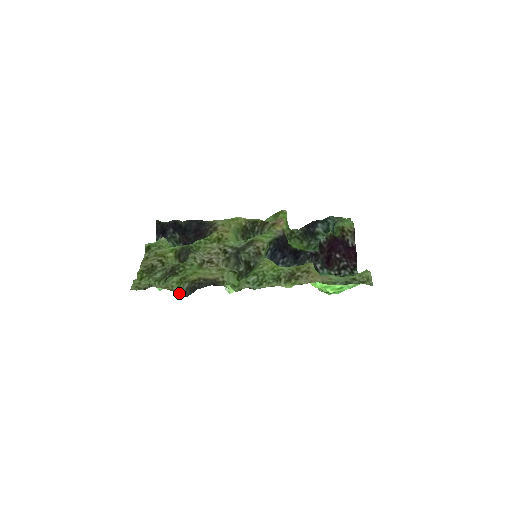
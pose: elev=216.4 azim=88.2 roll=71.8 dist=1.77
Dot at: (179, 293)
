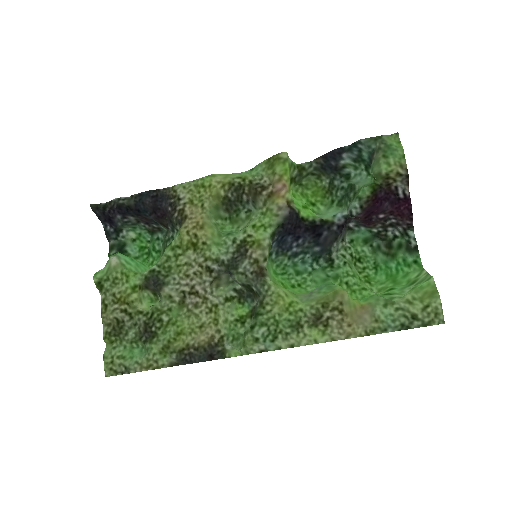
Dot at: (168, 366)
